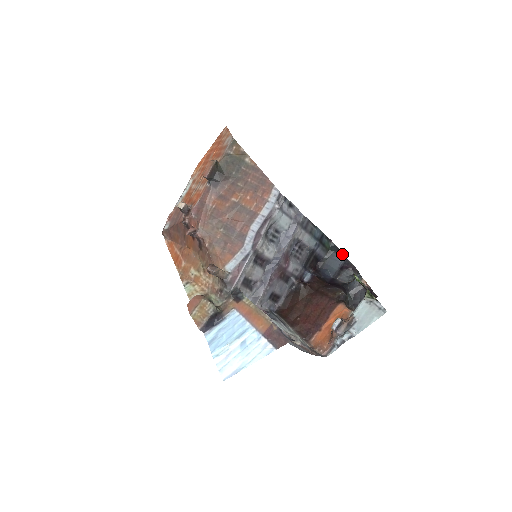
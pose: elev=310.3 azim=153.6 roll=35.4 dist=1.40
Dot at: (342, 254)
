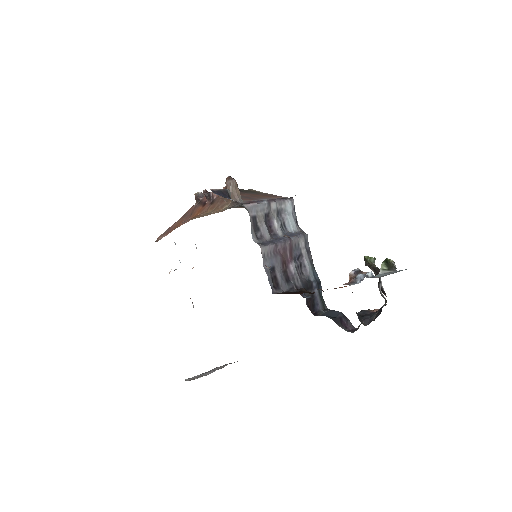
Dot at: occluded
